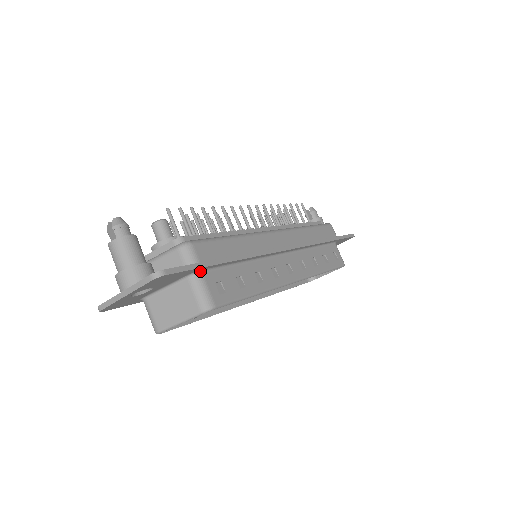
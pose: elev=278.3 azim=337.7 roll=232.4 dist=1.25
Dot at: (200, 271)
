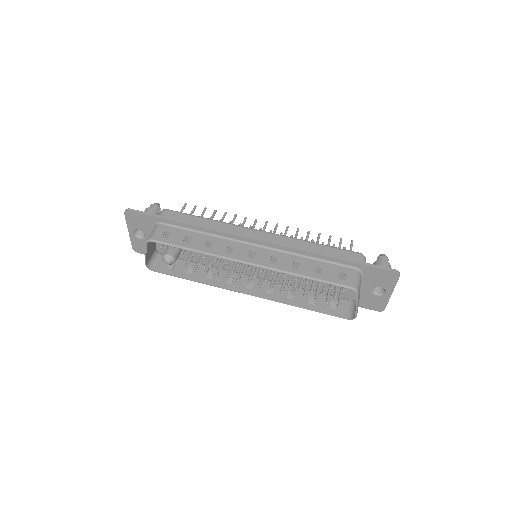
Dot at: (160, 223)
